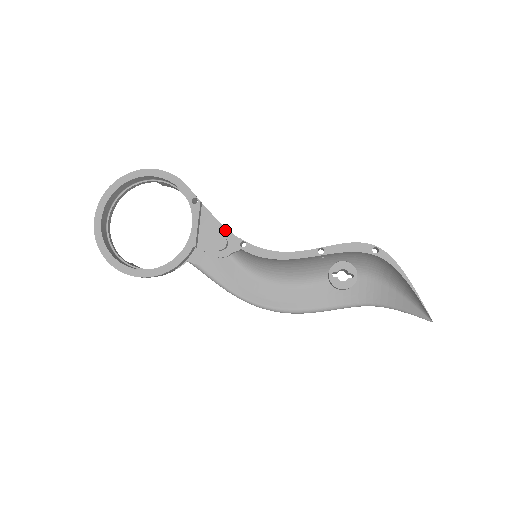
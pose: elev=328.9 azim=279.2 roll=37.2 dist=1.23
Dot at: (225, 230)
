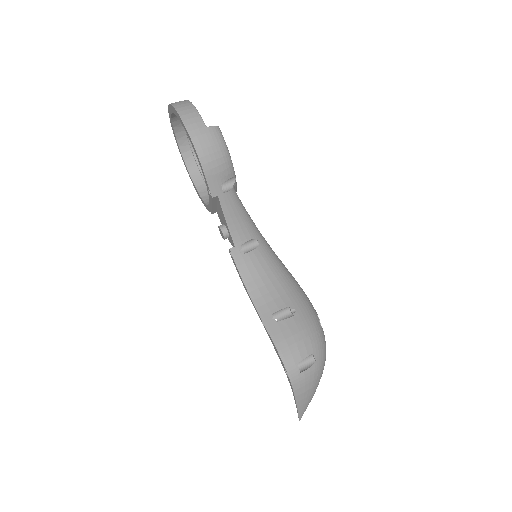
Dot at: (228, 229)
